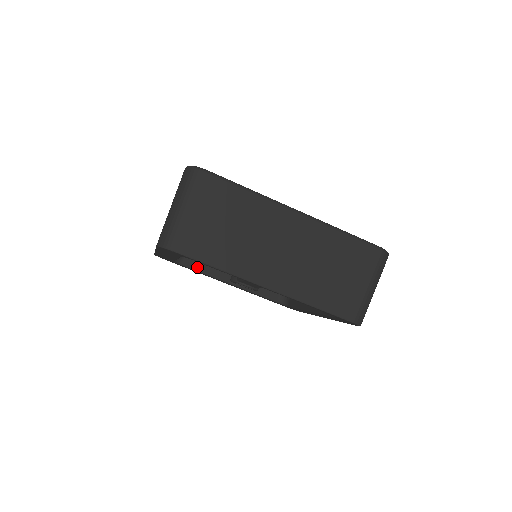
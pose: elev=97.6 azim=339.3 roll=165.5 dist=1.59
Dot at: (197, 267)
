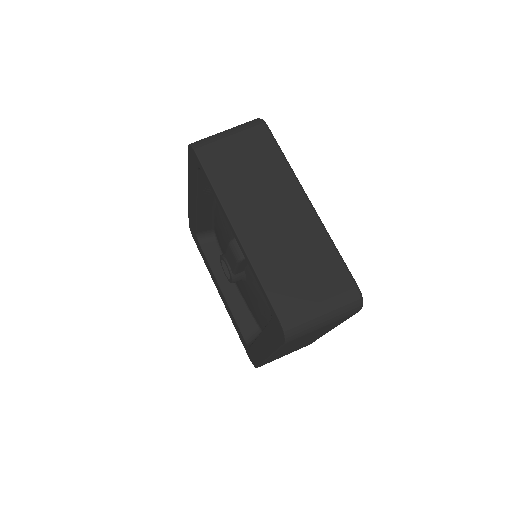
Dot at: (209, 255)
